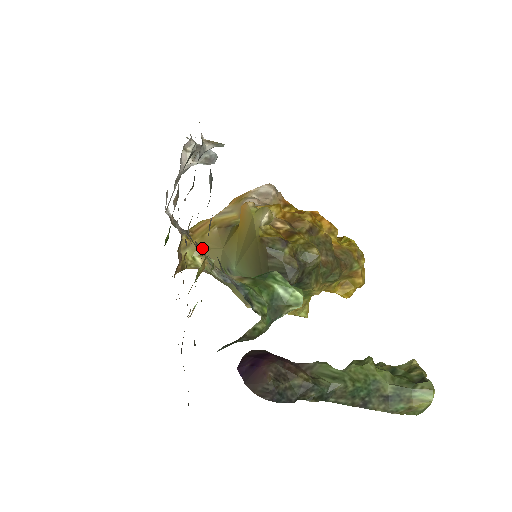
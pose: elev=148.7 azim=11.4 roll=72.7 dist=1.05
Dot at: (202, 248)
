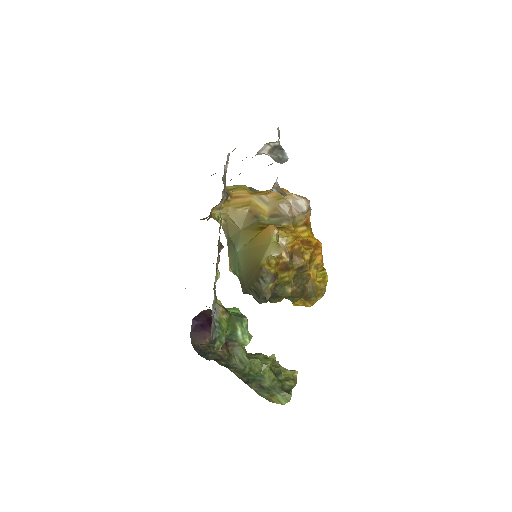
Dot at: (222, 248)
